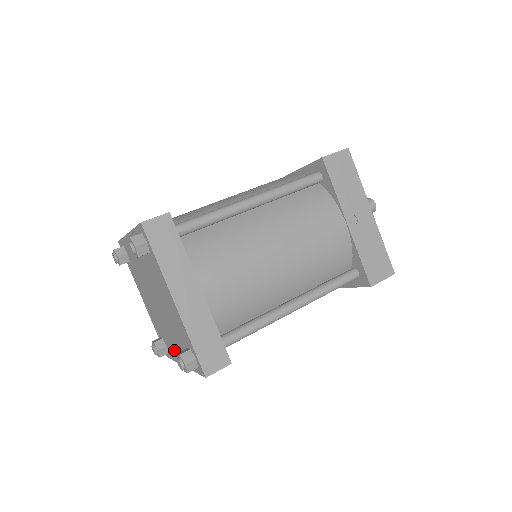
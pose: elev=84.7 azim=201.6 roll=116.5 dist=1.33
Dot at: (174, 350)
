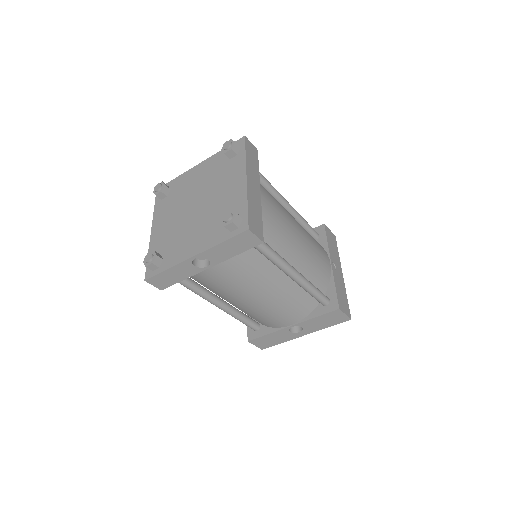
Dot at: (185, 249)
